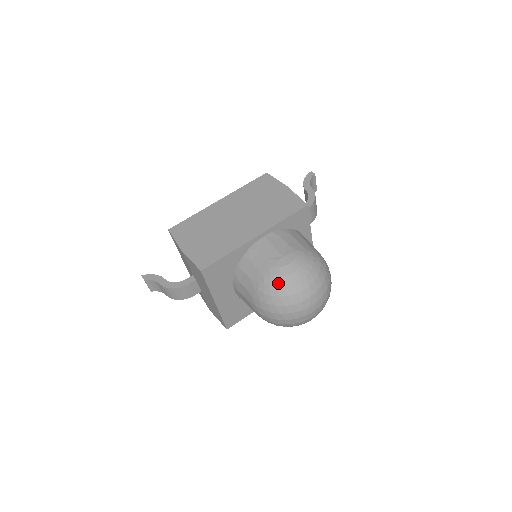
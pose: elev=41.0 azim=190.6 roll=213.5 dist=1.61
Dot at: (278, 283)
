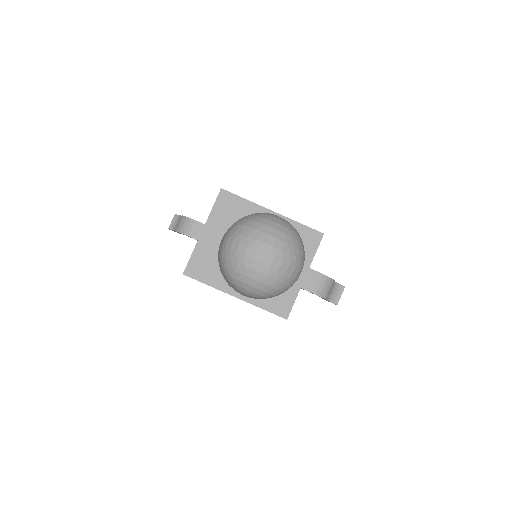
Dot at: (260, 215)
